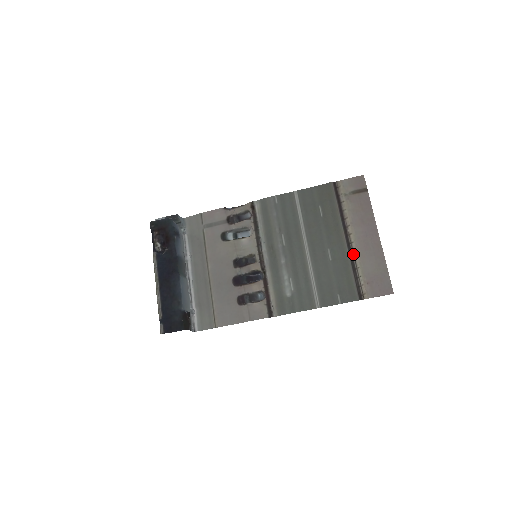
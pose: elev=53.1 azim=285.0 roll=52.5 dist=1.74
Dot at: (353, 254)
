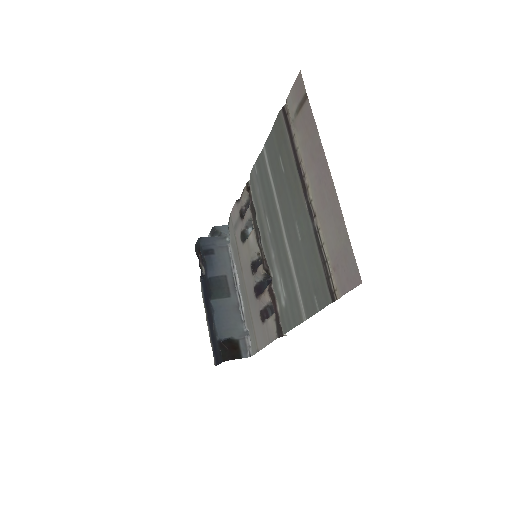
Dot at: (315, 221)
